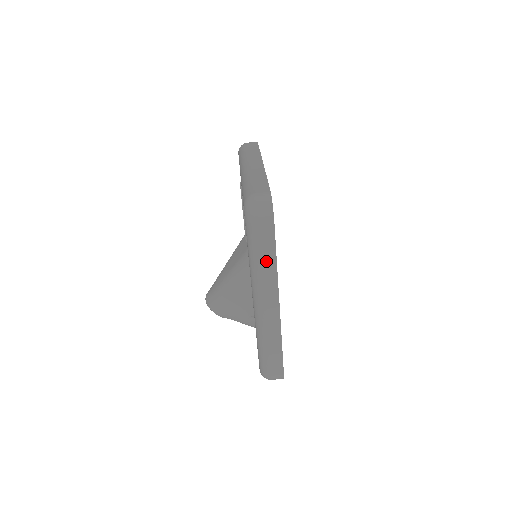
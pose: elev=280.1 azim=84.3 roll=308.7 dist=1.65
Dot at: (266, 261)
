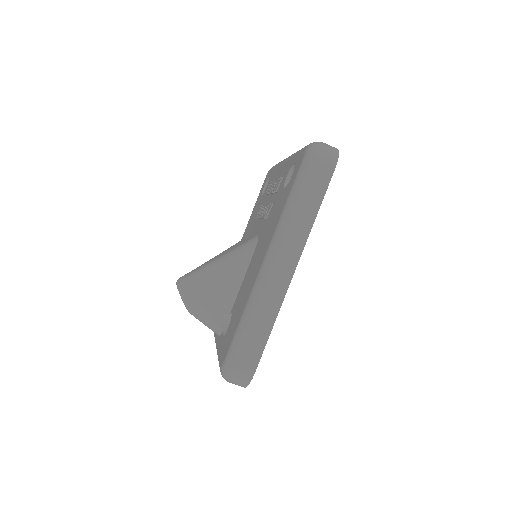
Dot at: (306, 209)
